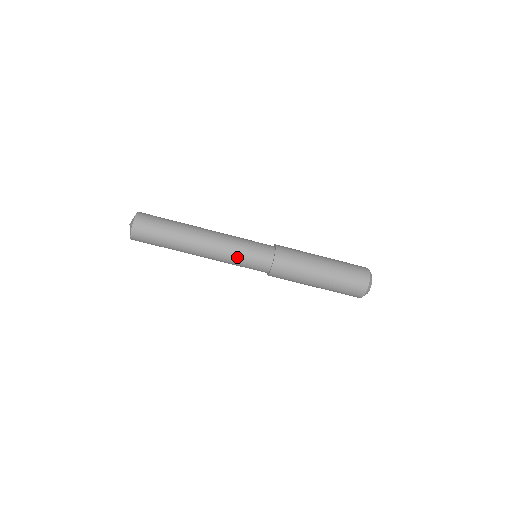
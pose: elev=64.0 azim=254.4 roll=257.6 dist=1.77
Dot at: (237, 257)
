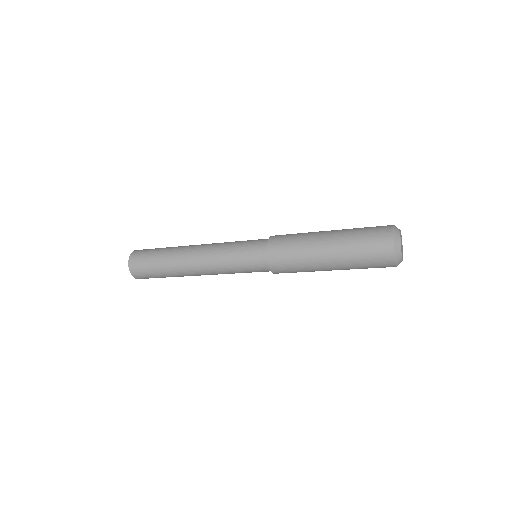
Dot at: (231, 267)
